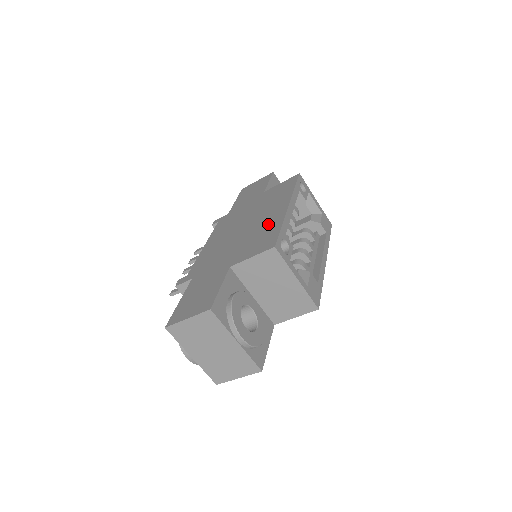
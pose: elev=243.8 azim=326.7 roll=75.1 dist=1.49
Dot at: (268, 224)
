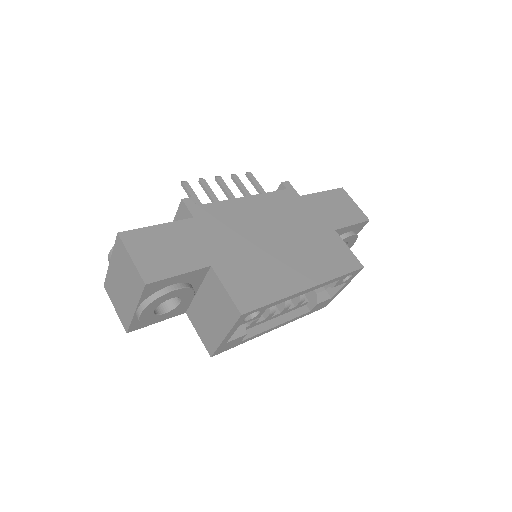
Dot at: (279, 278)
